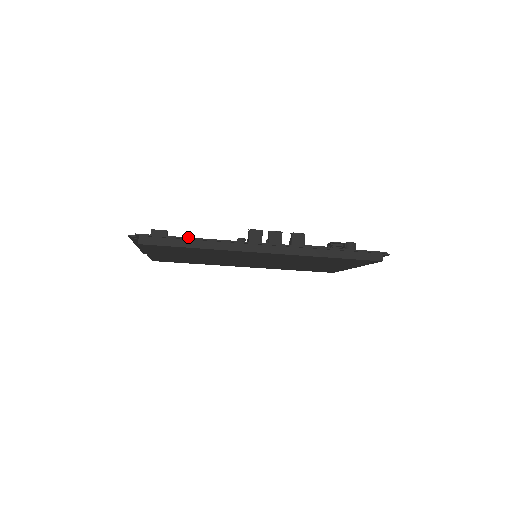
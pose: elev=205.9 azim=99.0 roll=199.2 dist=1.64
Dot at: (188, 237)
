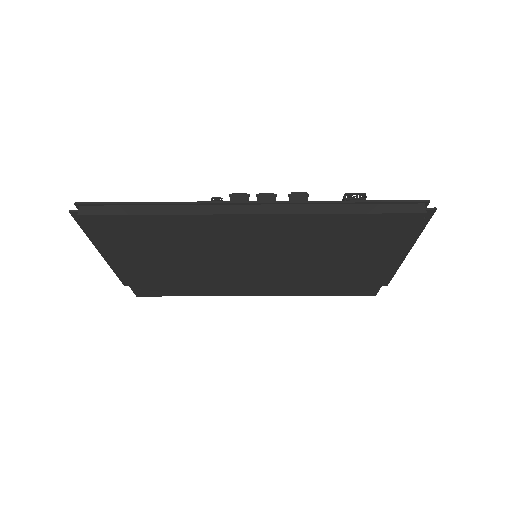
Dot at: occluded
